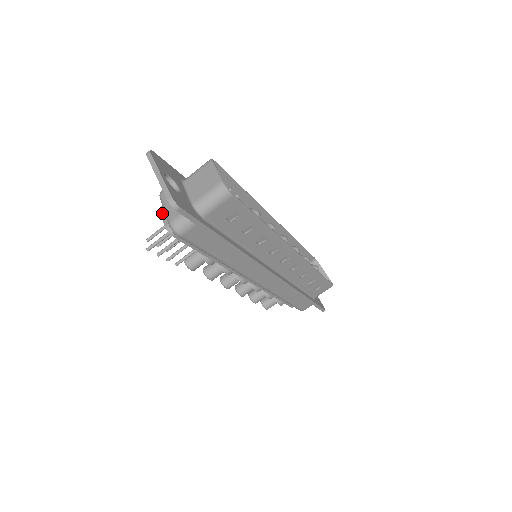
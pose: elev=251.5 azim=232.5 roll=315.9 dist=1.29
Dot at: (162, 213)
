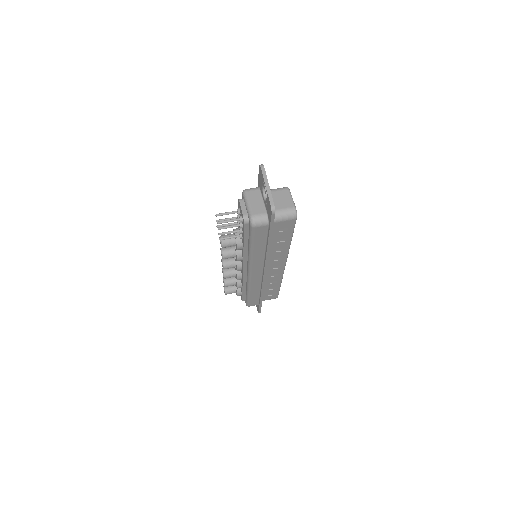
Dot at: (242, 204)
